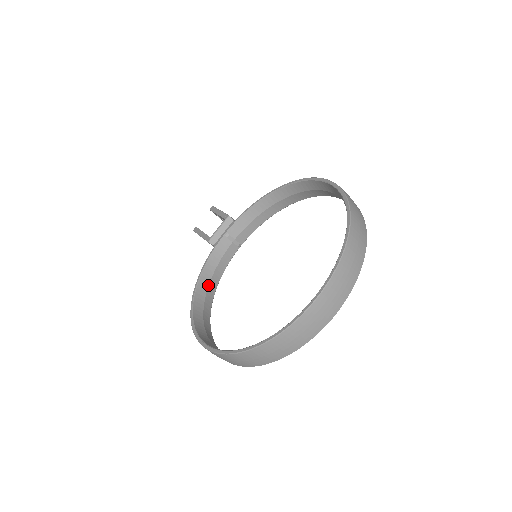
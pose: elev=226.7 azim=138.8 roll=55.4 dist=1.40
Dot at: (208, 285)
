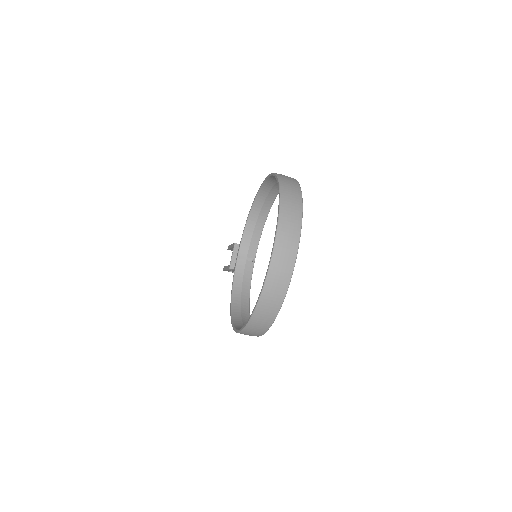
Dot at: (240, 298)
